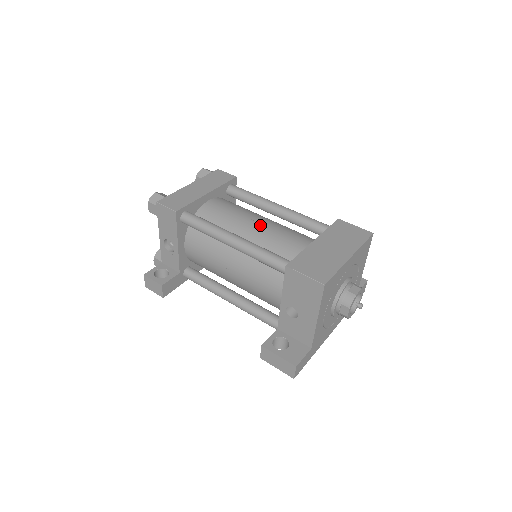
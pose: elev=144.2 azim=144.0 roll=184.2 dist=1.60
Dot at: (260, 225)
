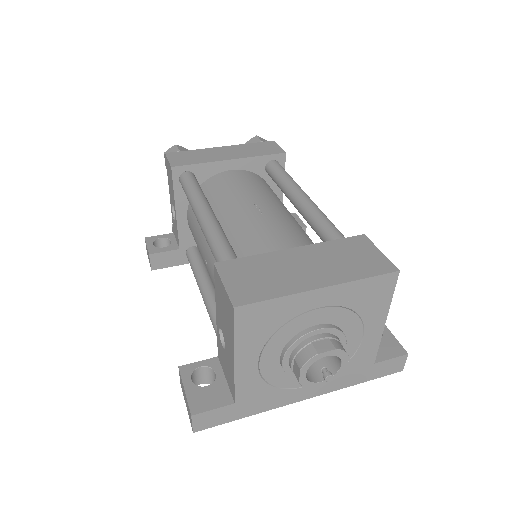
Dot at: (257, 211)
